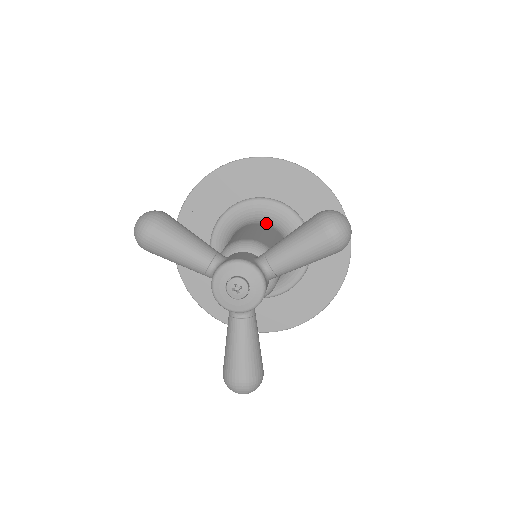
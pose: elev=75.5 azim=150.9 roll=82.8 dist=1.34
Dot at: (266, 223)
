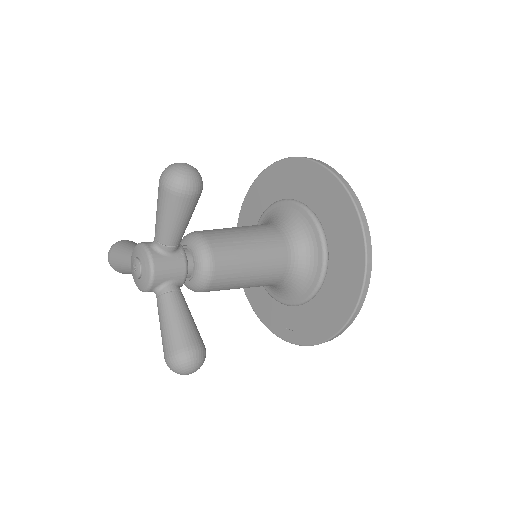
Dot at: (266, 223)
